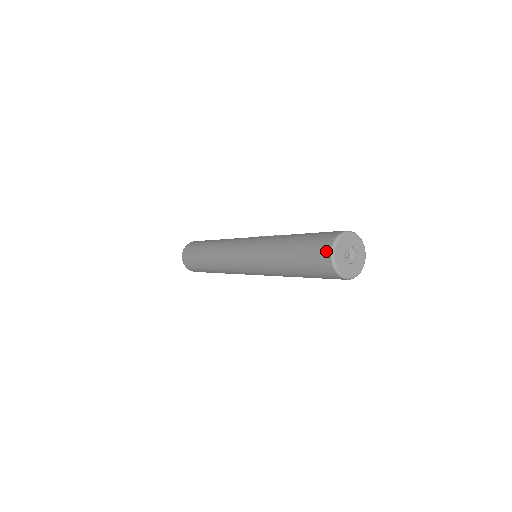
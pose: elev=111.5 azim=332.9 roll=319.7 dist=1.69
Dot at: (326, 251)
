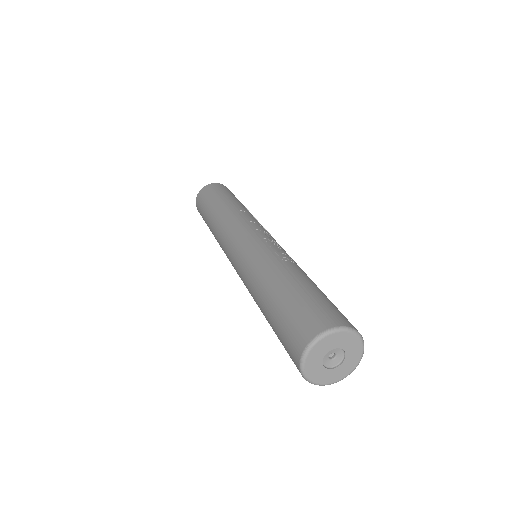
Dot at: (300, 343)
